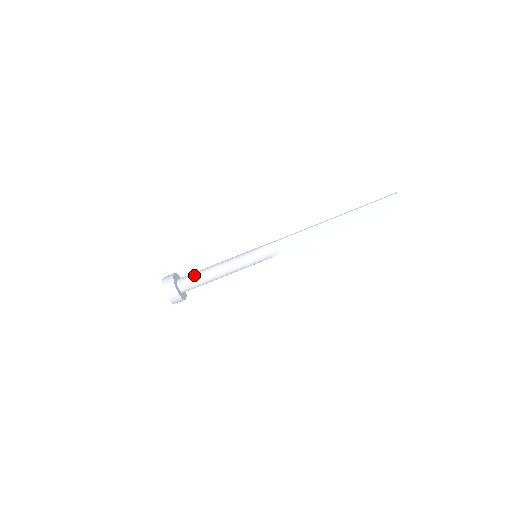
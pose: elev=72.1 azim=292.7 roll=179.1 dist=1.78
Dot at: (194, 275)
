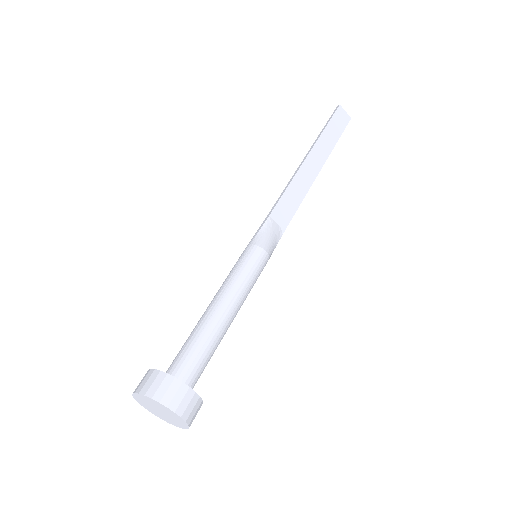
Dot at: (190, 343)
